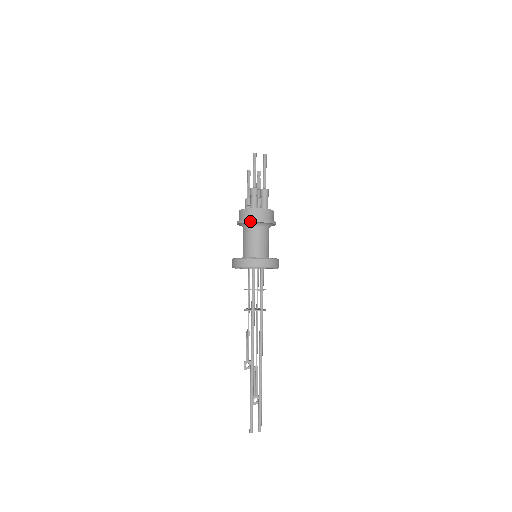
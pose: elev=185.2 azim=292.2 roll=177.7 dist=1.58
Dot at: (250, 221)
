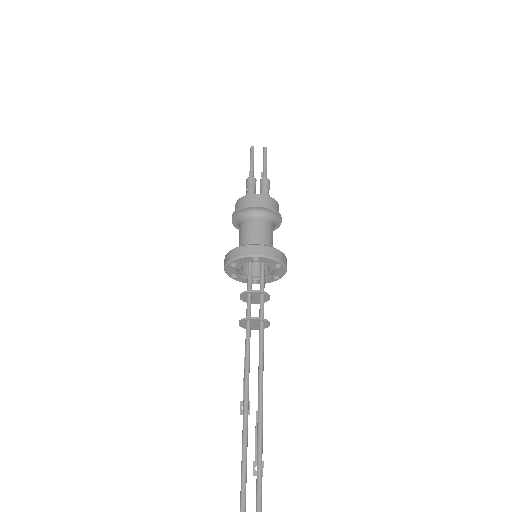
Dot at: (242, 208)
